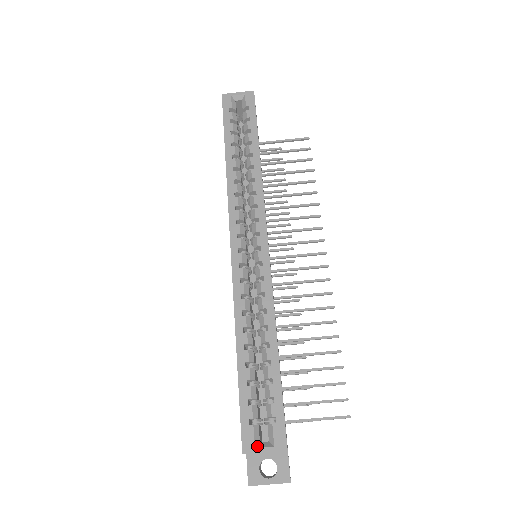
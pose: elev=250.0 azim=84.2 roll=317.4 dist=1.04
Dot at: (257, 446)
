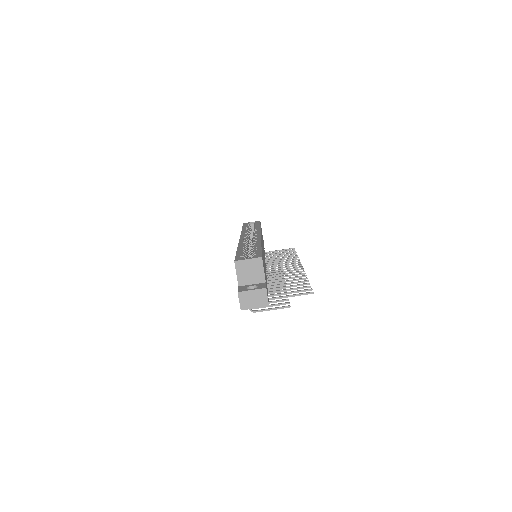
Dot at: (244, 260)
